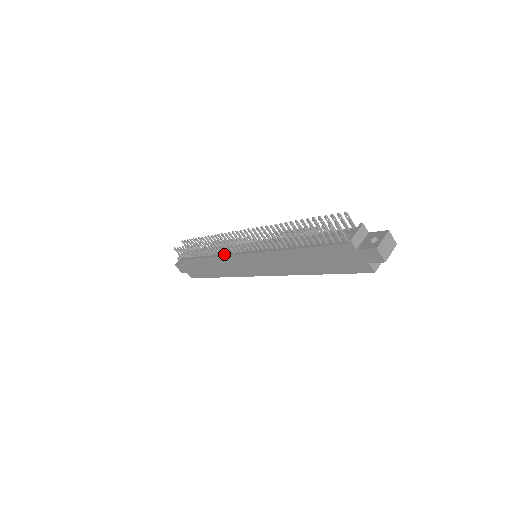
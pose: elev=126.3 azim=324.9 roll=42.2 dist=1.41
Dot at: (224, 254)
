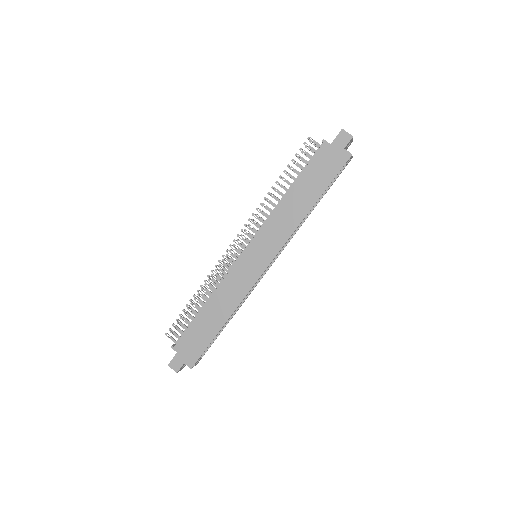
Dot at: (225, 276)
